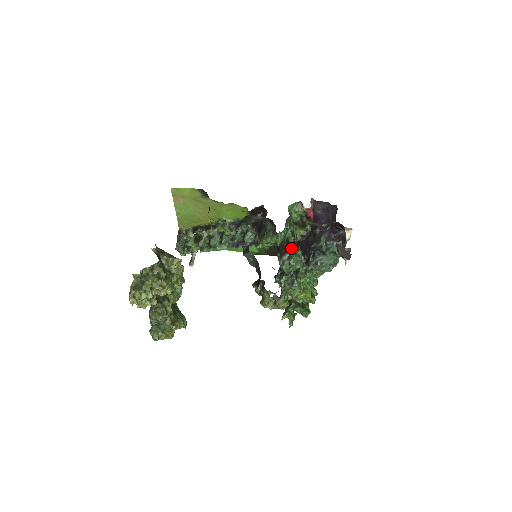
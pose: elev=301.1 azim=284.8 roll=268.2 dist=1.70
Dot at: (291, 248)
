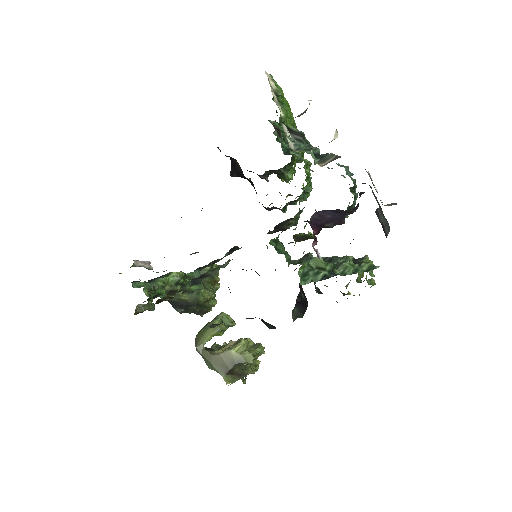
Dot at: (289, 227)
